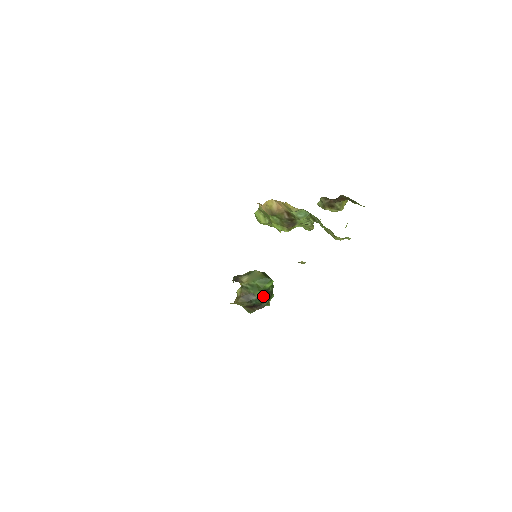
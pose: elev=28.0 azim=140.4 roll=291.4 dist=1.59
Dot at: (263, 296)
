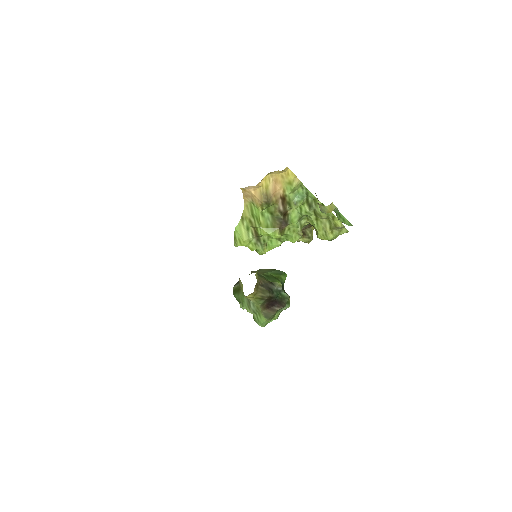
Dot at: (281, 290)
